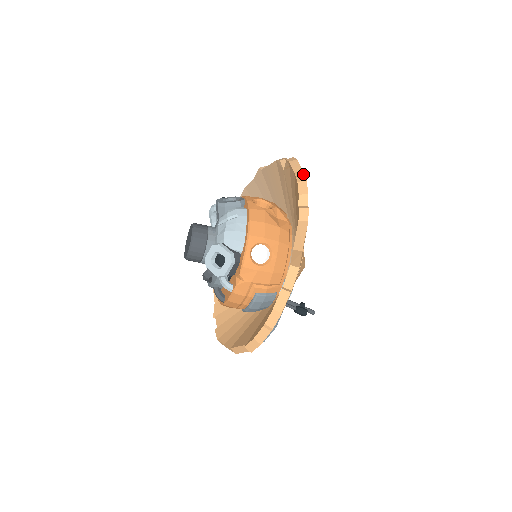
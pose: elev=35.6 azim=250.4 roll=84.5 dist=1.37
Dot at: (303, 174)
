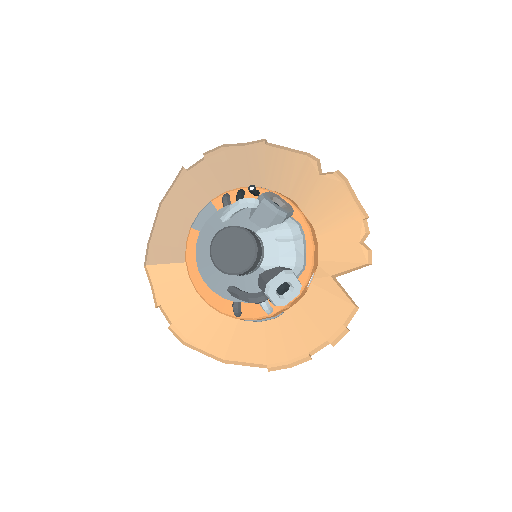
Dot at: occluded
